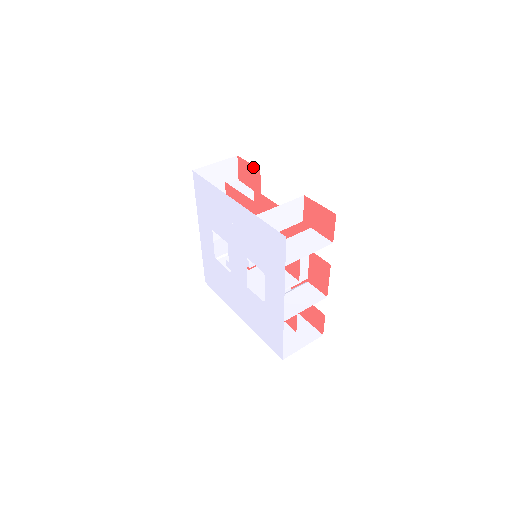
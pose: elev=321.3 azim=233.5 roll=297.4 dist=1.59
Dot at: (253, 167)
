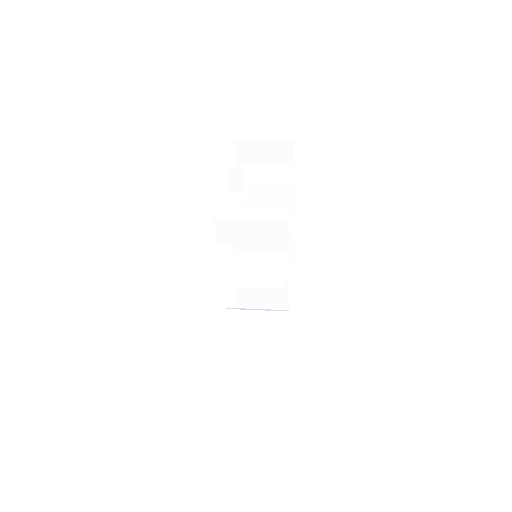
Dot at: occluded
